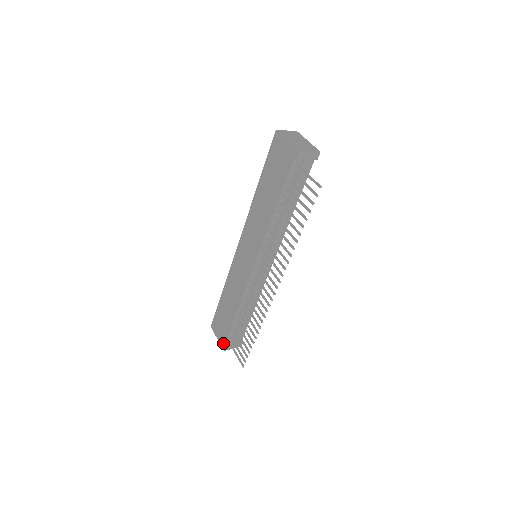
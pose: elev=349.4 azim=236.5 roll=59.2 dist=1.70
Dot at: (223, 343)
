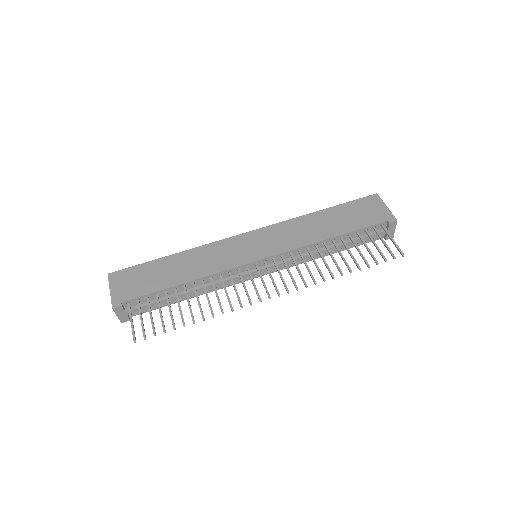
Dot at: (120, 300)
